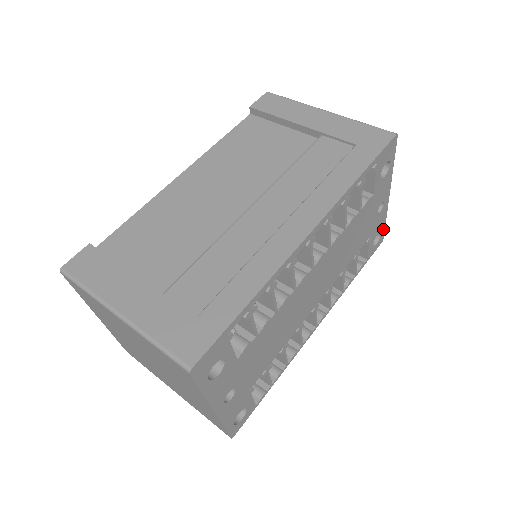
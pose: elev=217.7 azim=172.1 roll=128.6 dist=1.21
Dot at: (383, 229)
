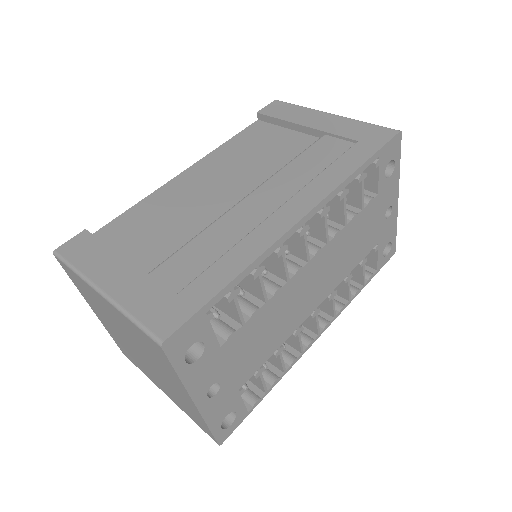
Dot at: (394, 239)
